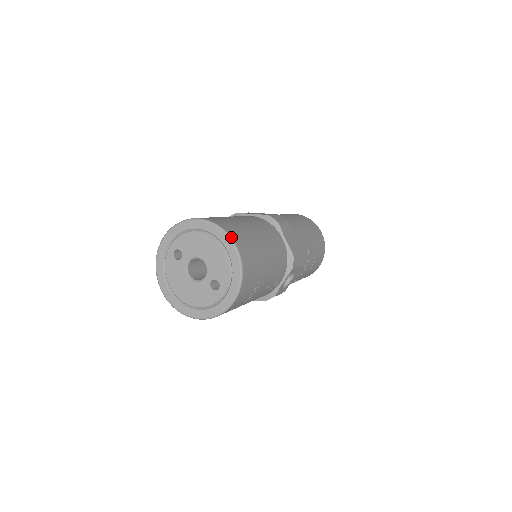
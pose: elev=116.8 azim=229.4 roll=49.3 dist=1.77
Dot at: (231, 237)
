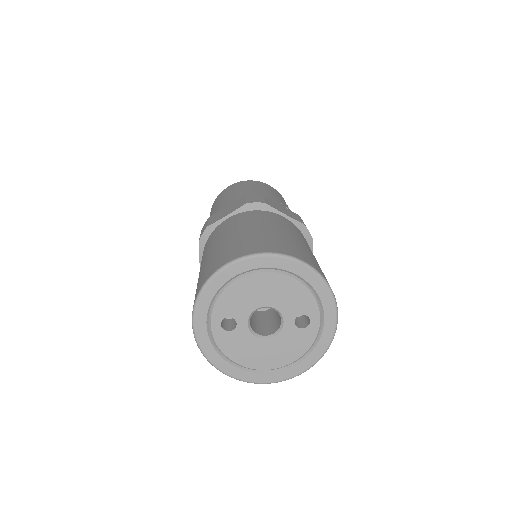
Dot at: (286, 255)
